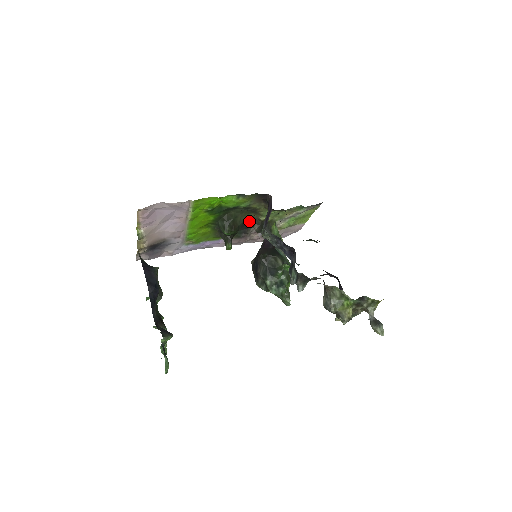
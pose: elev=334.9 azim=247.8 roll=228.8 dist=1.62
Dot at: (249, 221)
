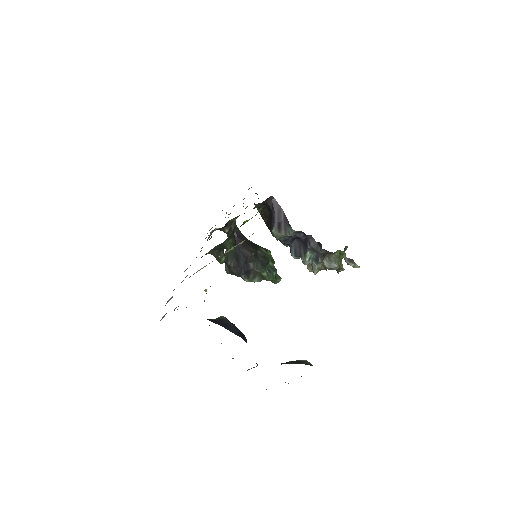
Dot at: (224, 226)
